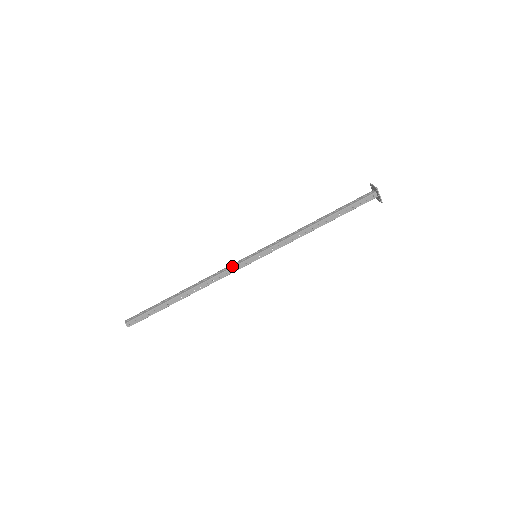
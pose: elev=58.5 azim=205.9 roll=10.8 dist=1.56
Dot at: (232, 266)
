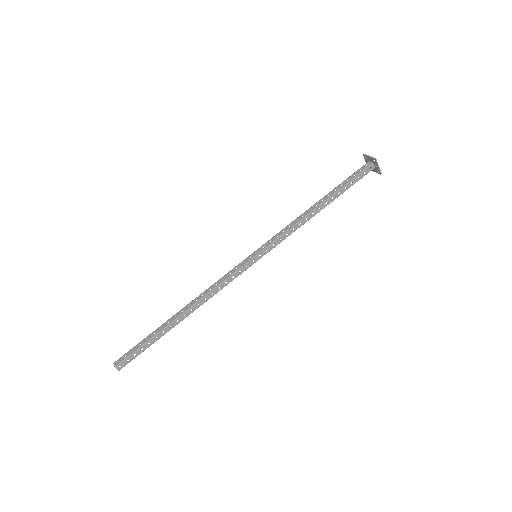
Dot at: (232, 273)
